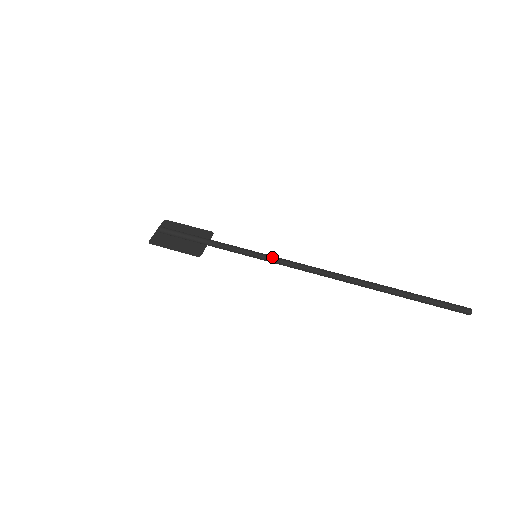
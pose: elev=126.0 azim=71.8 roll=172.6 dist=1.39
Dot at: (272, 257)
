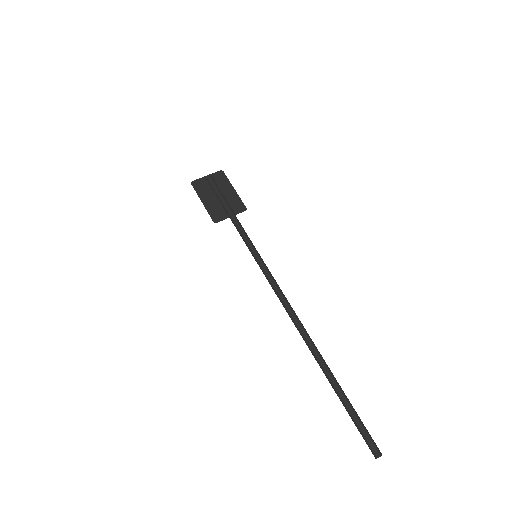
Dot at: (265, 267)
